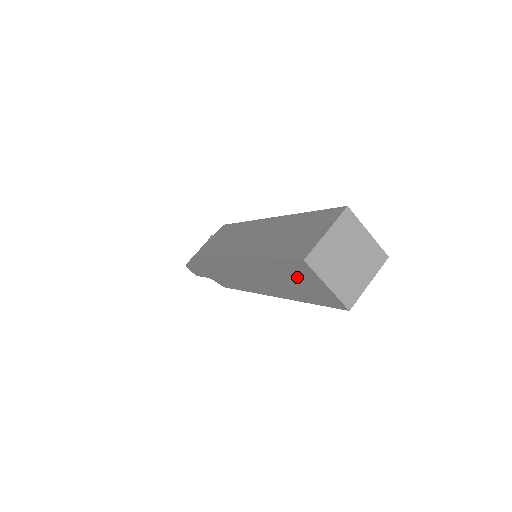
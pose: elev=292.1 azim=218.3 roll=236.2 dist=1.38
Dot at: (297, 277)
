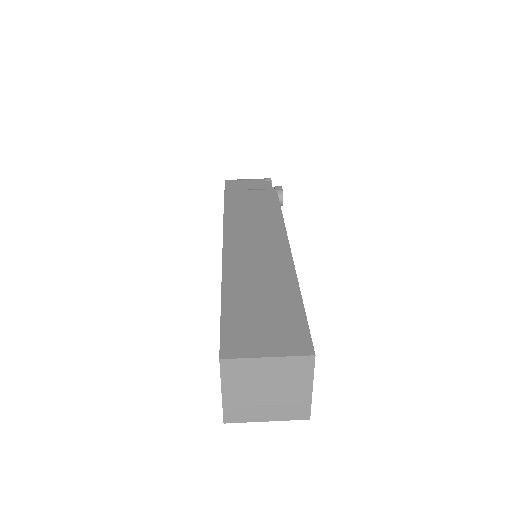
Dot at: occluded
